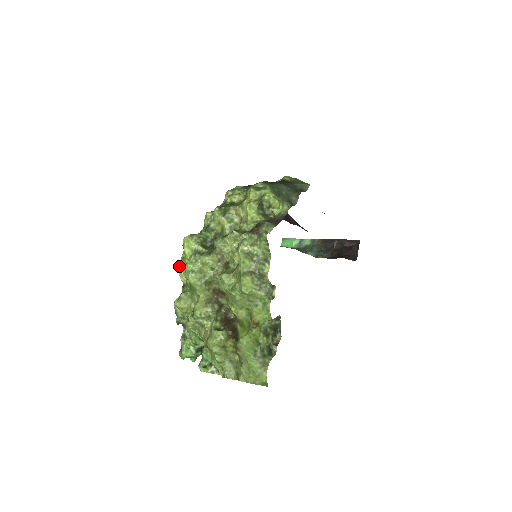
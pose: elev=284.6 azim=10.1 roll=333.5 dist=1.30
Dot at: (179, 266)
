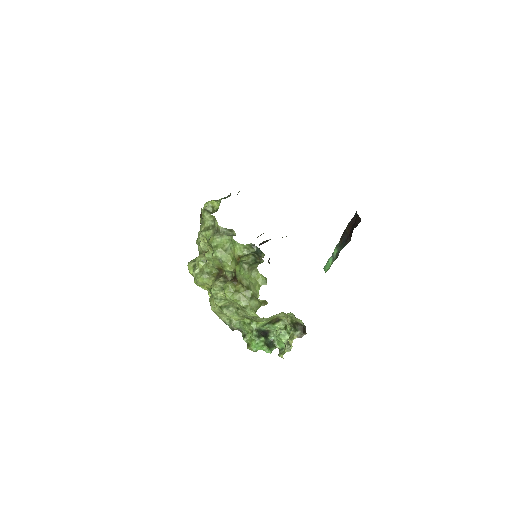
Dot at: (209, 296)
